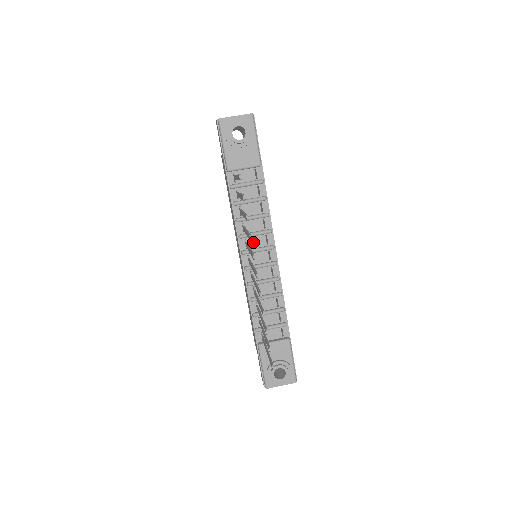
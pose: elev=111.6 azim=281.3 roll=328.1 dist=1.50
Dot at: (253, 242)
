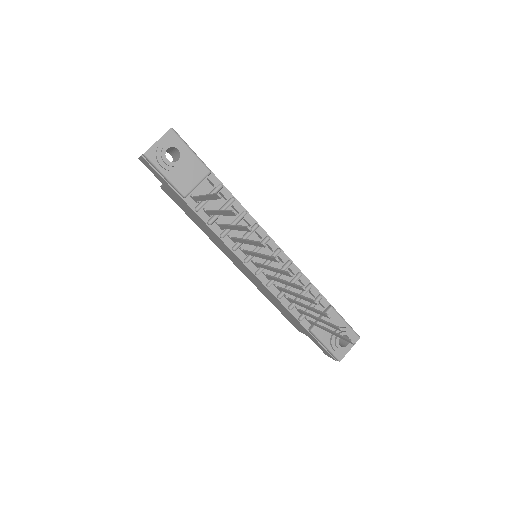
Dot at: (248, 246)
